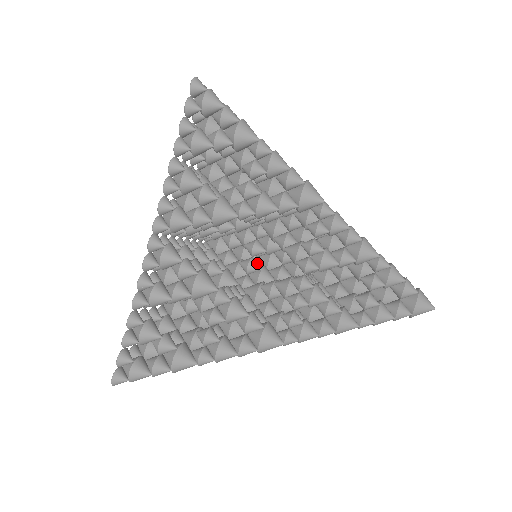
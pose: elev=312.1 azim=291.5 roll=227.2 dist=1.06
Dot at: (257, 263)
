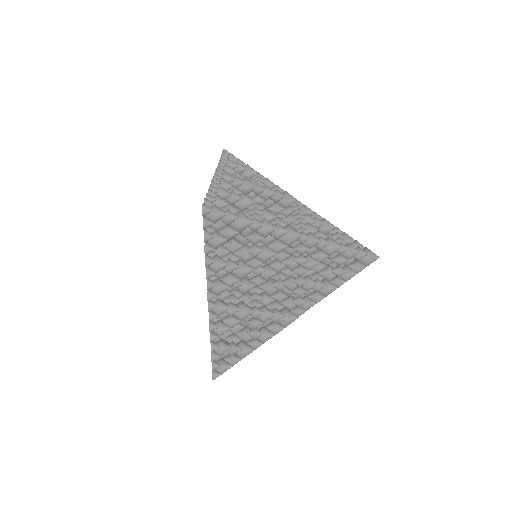
Dot at: occluded
